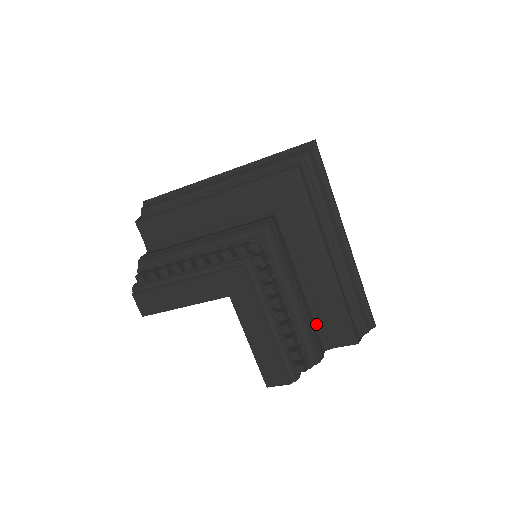
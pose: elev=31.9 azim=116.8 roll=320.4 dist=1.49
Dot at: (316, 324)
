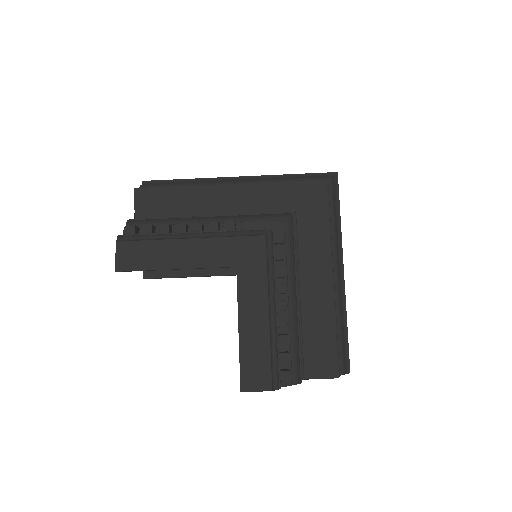
Dot at: (300, 344)
